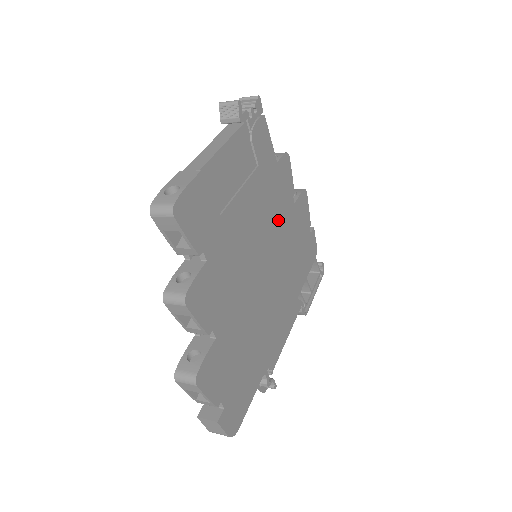
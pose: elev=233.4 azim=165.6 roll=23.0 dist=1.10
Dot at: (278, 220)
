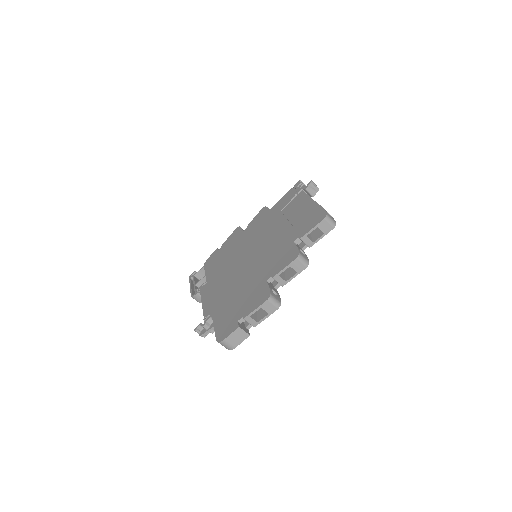
Dot at: occluded
